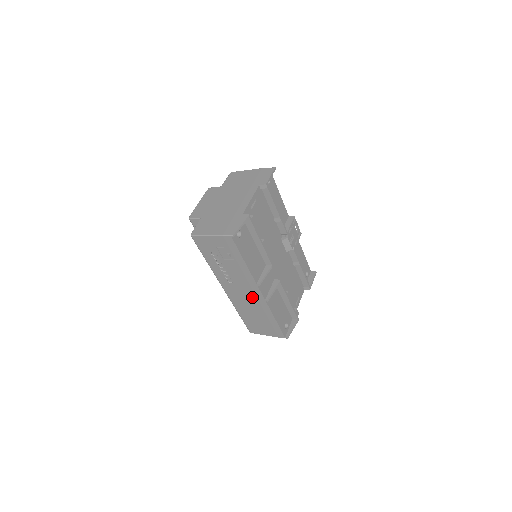
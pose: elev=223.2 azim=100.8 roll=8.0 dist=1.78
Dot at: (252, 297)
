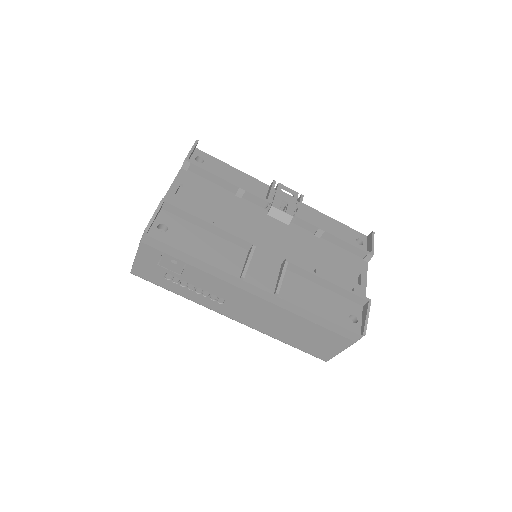
Dot at: (260, 303)
